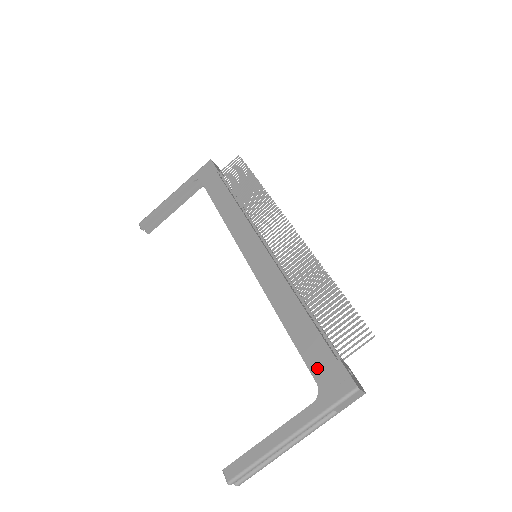
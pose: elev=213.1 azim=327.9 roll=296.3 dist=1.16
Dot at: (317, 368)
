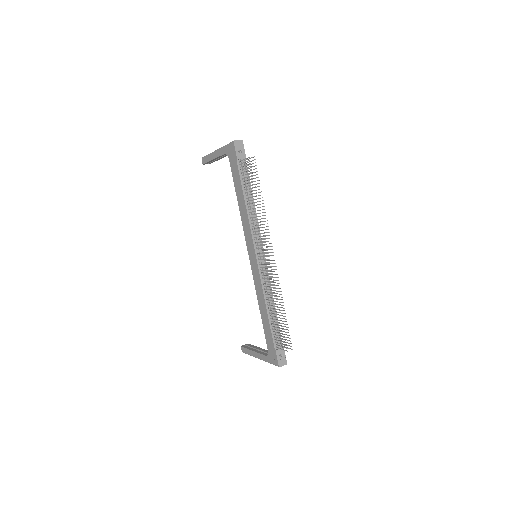
Dot at: (269, 346)
